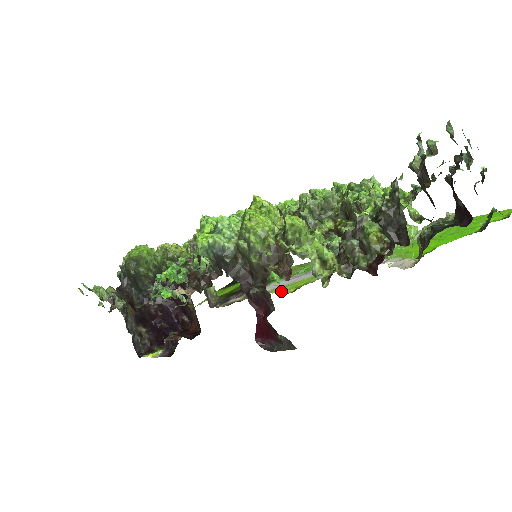
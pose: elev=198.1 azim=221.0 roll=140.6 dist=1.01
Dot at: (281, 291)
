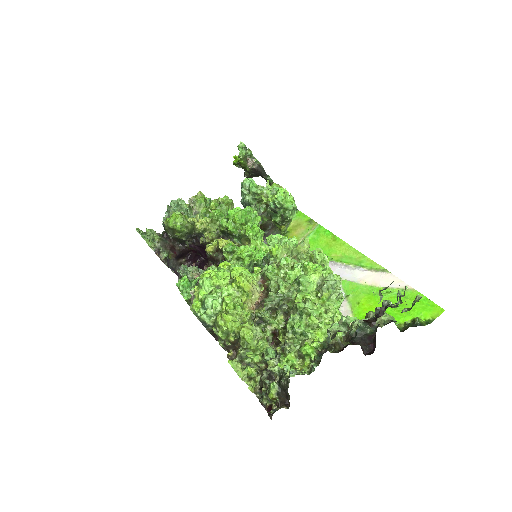
Dot at: occluded
